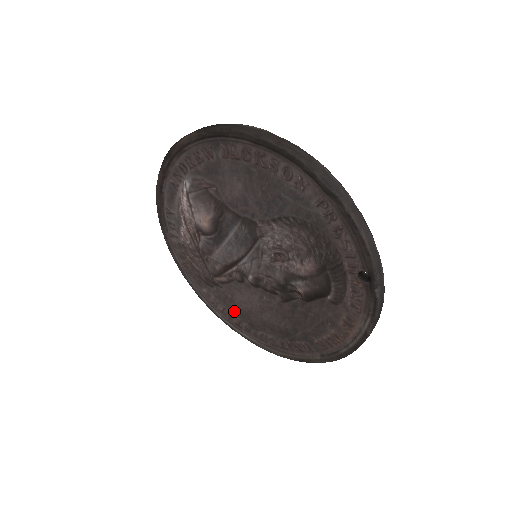
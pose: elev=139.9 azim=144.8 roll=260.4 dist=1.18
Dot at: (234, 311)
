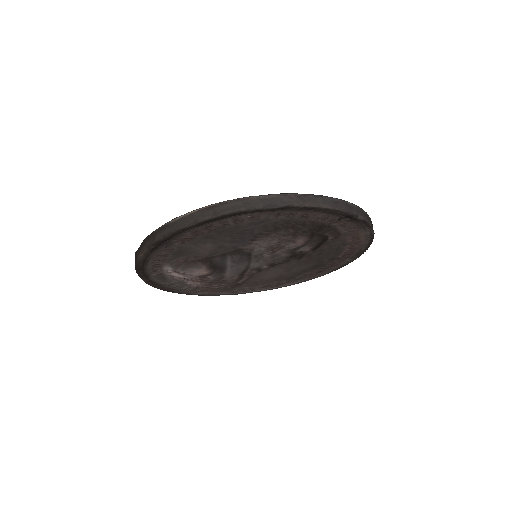
Dot at: (269, 282)
